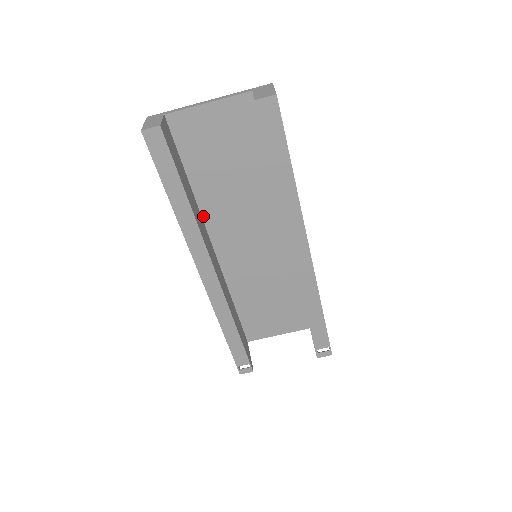
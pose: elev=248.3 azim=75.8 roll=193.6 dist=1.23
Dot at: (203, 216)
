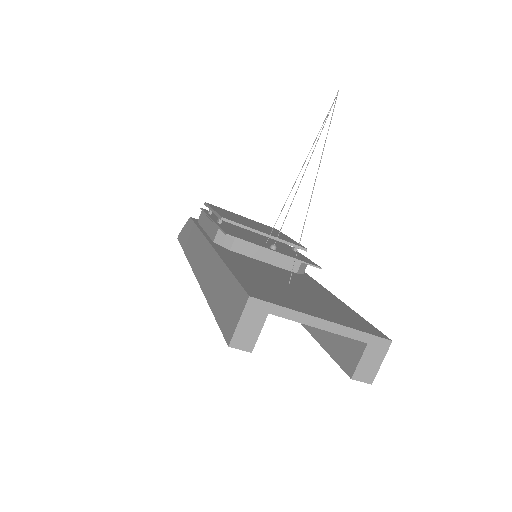
Dot at: occluded
